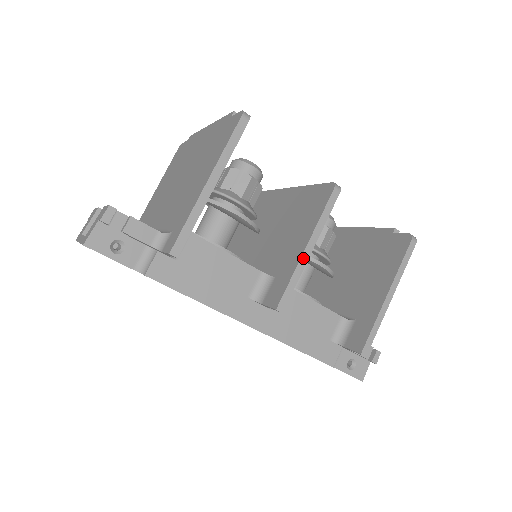
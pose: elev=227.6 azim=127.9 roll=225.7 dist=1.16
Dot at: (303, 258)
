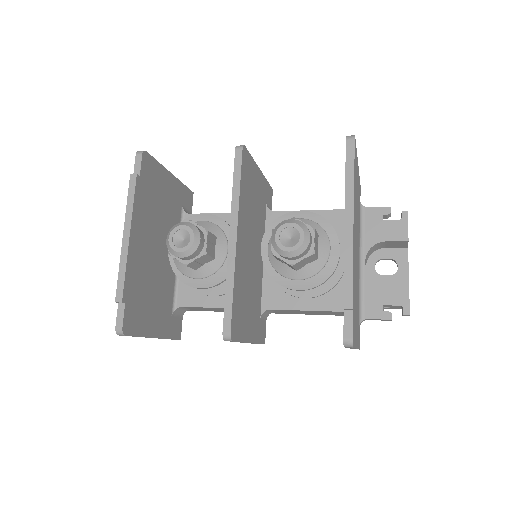
Dot at: occluded
